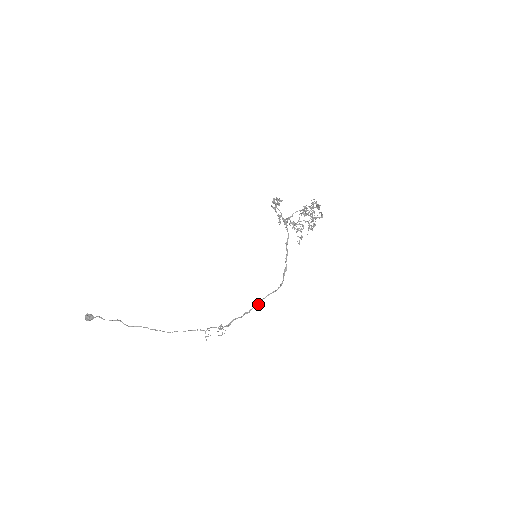
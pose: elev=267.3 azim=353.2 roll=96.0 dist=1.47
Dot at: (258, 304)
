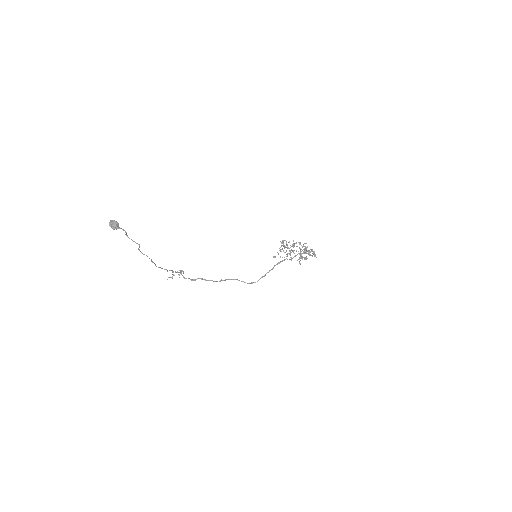
Dot at: (225, 280)
